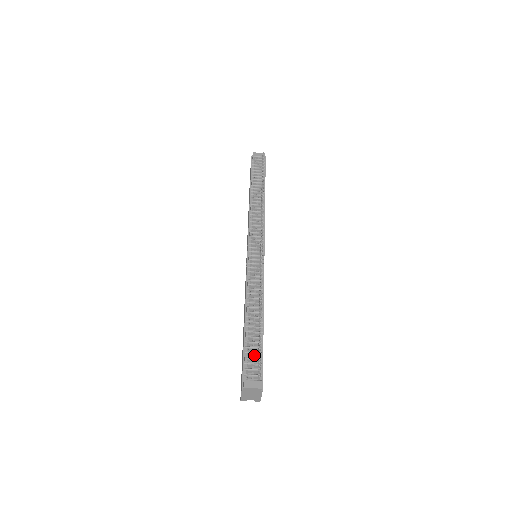
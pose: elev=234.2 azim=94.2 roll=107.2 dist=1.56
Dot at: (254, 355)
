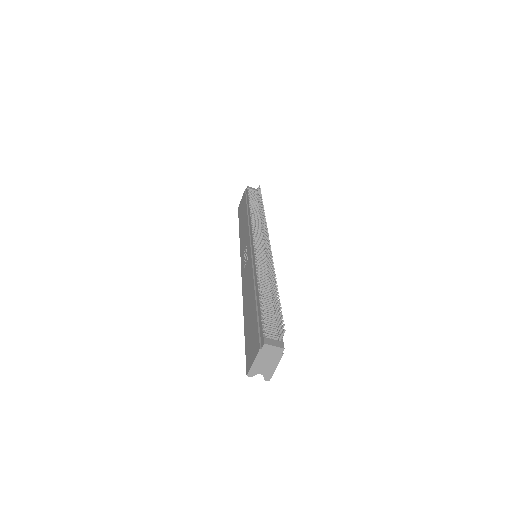
Dot at: (270, 321)
